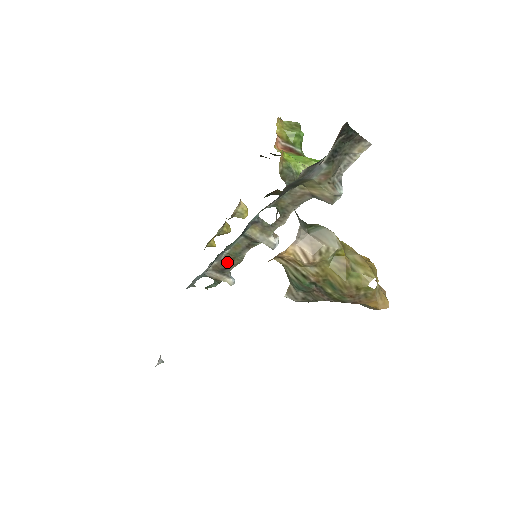
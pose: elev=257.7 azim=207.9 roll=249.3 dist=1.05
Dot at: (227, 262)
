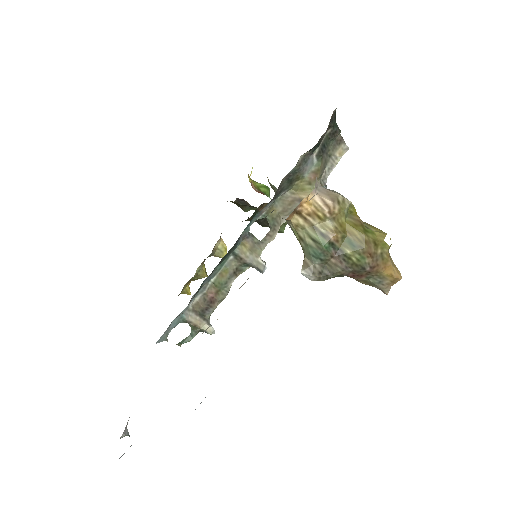
Dot at: (210, 298)
